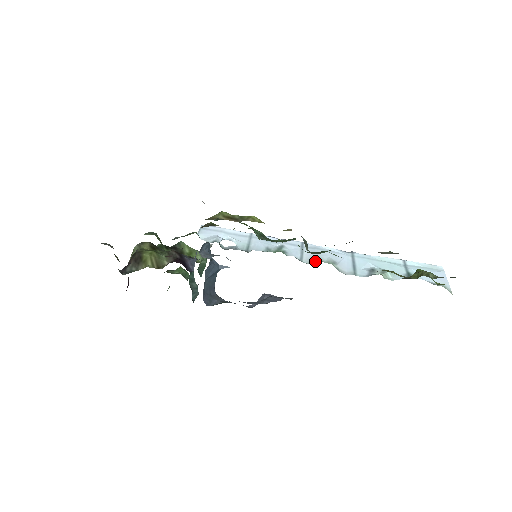
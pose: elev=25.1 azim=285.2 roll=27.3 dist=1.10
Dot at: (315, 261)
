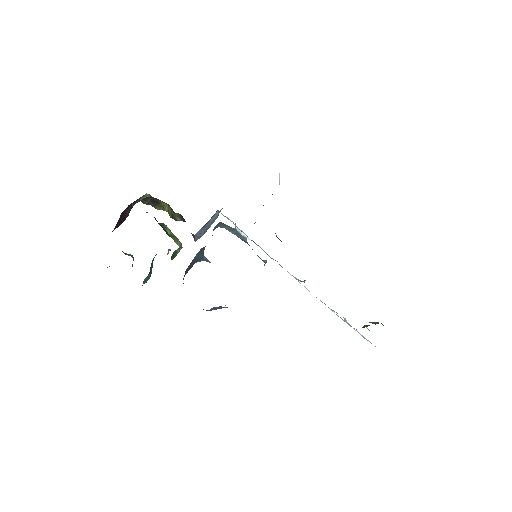
Dot at: (305, 280)
